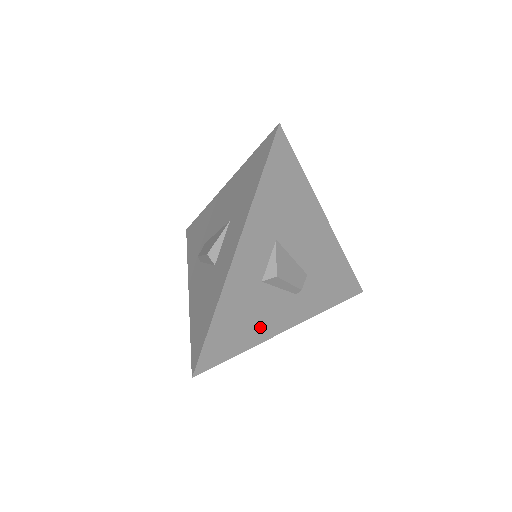
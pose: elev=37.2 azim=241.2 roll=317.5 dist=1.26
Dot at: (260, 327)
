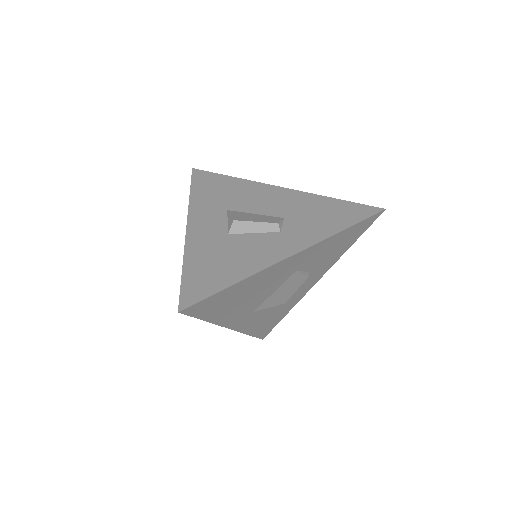
Dot at: (248, 262)
